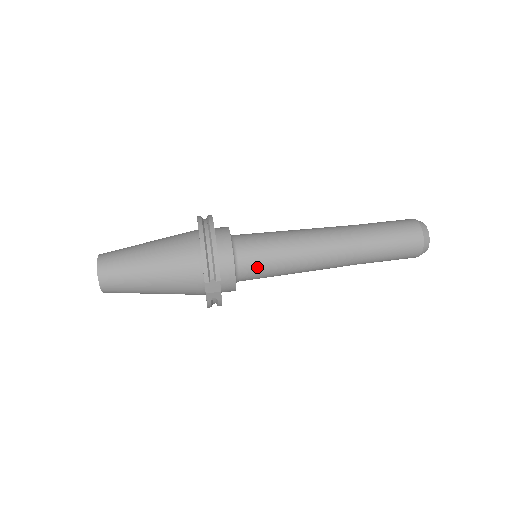
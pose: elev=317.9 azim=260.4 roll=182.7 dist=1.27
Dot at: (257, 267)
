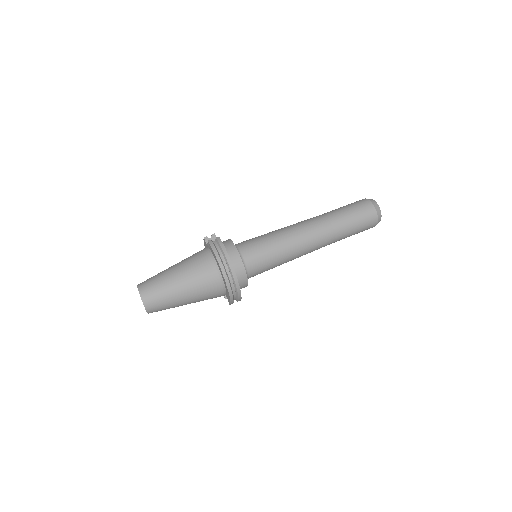
Dot at: (260, 273)
